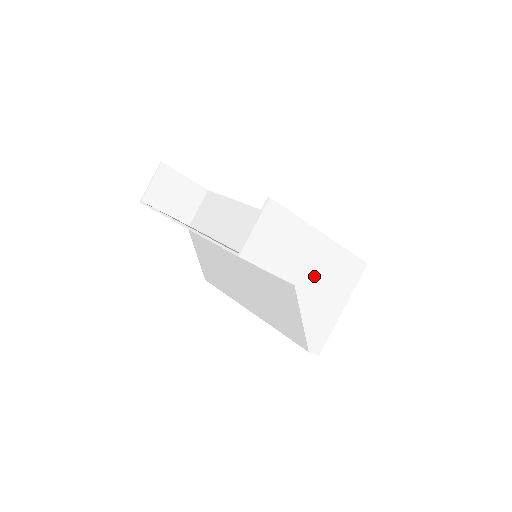
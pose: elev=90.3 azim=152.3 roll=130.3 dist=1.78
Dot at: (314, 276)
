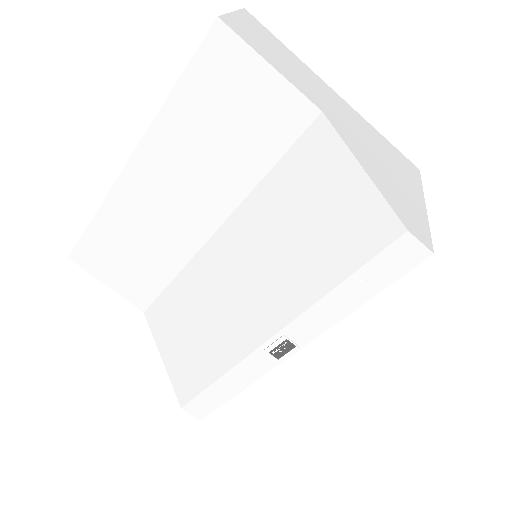
Dot at: (348, 125)
